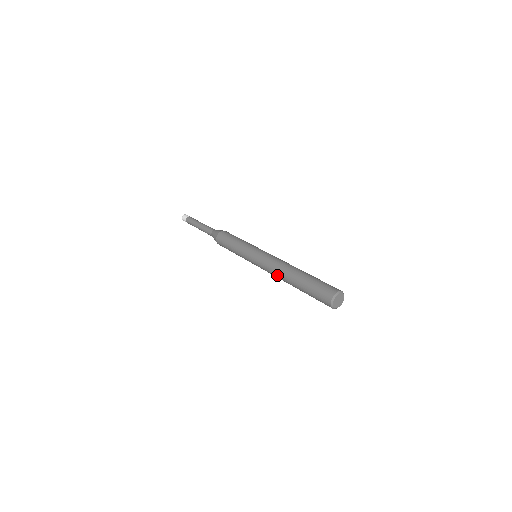
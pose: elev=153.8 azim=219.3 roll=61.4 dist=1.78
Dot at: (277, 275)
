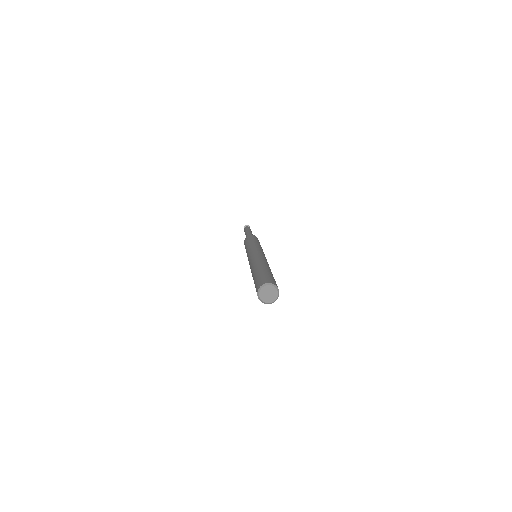
Dot at: occluded
